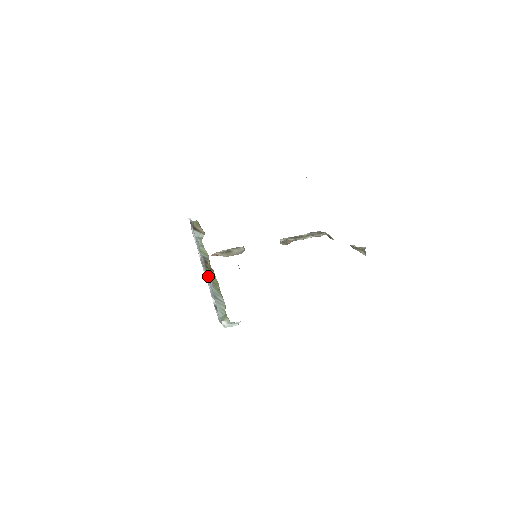
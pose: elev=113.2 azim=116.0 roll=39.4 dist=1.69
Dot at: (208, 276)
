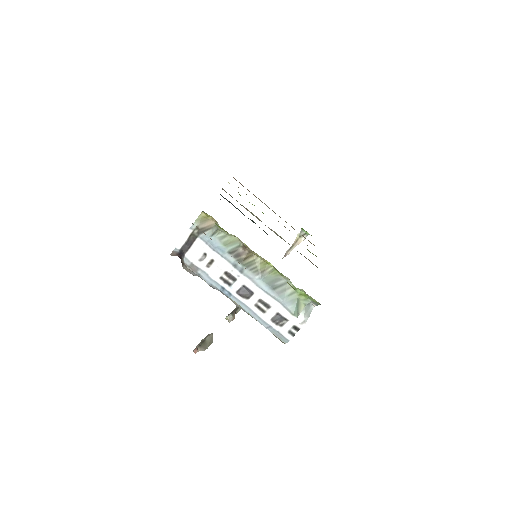
Dot at: (250, 271)
